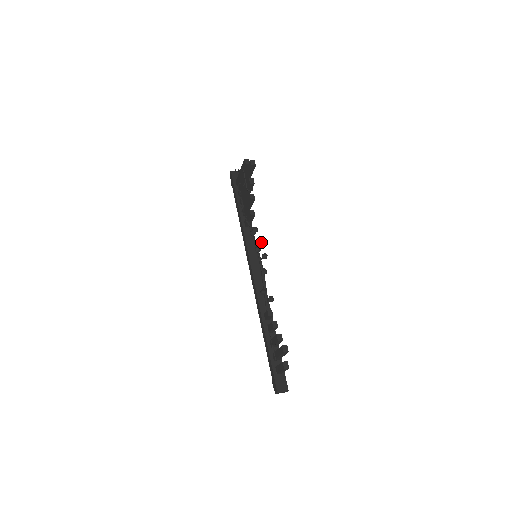
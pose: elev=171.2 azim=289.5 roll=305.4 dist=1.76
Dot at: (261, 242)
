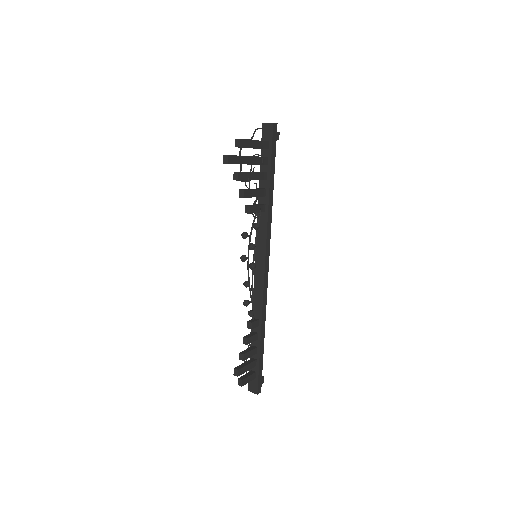
Dot at: (252, 248)
